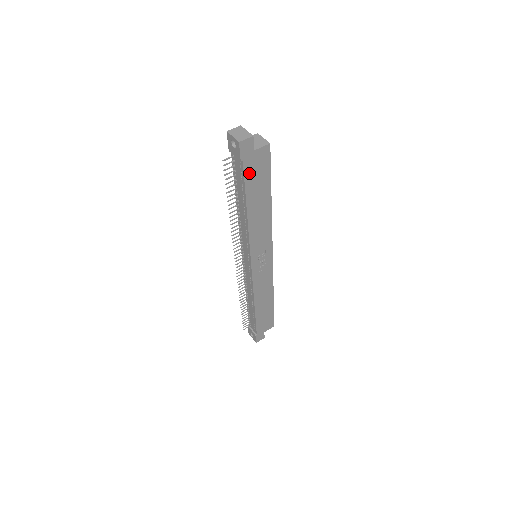
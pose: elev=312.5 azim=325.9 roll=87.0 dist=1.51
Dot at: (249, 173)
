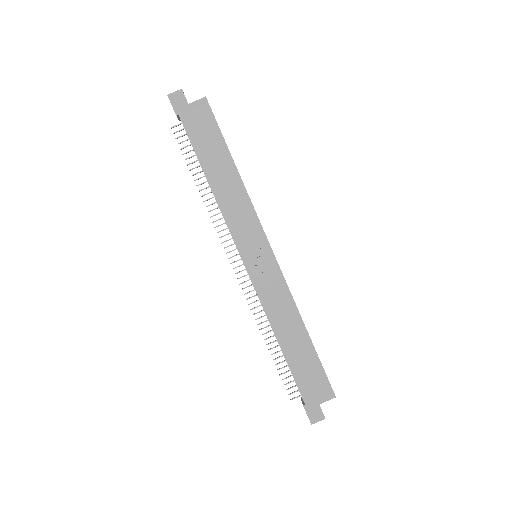
Dot at: (192, 129)
